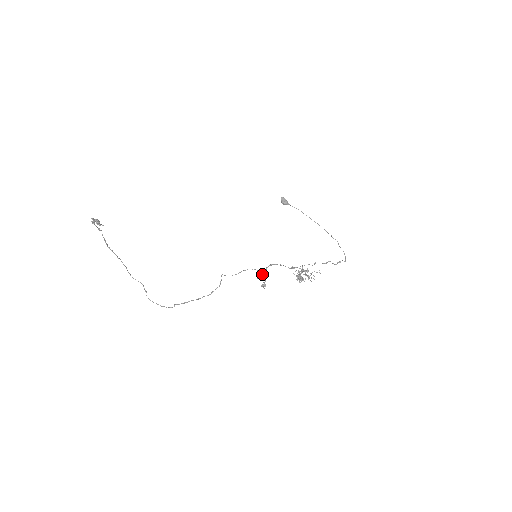
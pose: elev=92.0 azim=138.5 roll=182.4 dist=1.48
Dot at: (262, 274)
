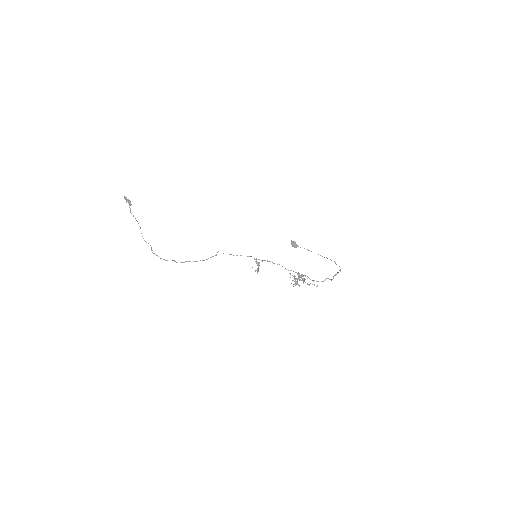
Dot at: (256, 259)
